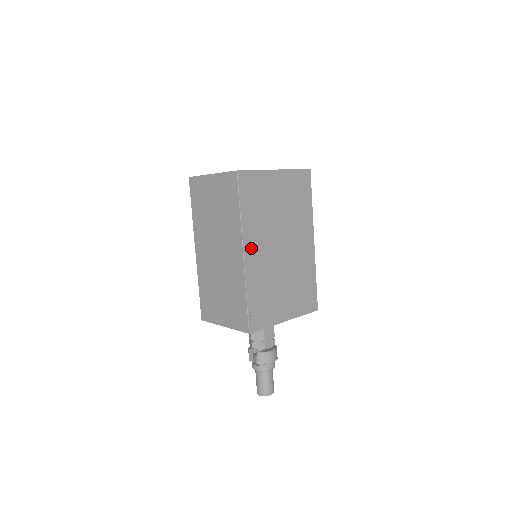
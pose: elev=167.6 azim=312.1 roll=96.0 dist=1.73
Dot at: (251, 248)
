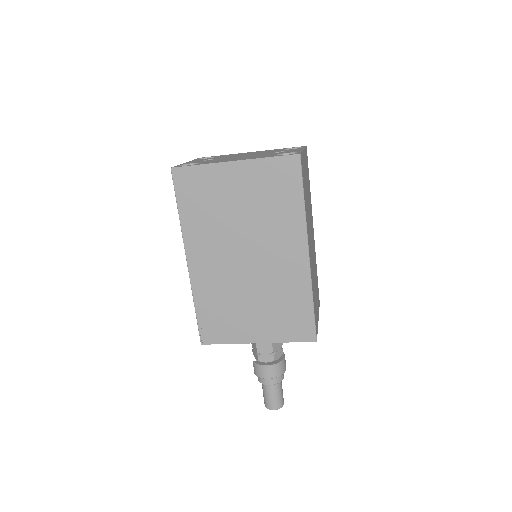
Dot at: (198, 255)
